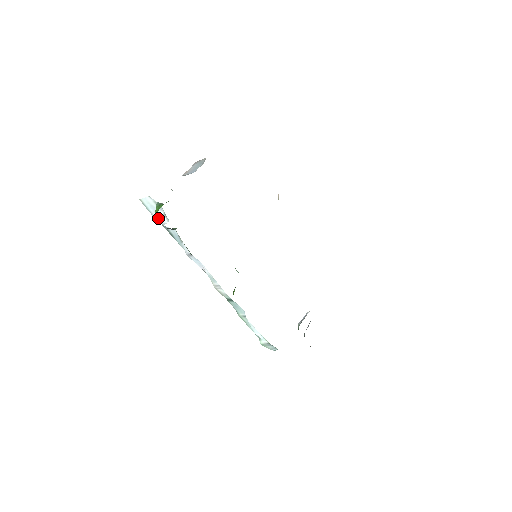
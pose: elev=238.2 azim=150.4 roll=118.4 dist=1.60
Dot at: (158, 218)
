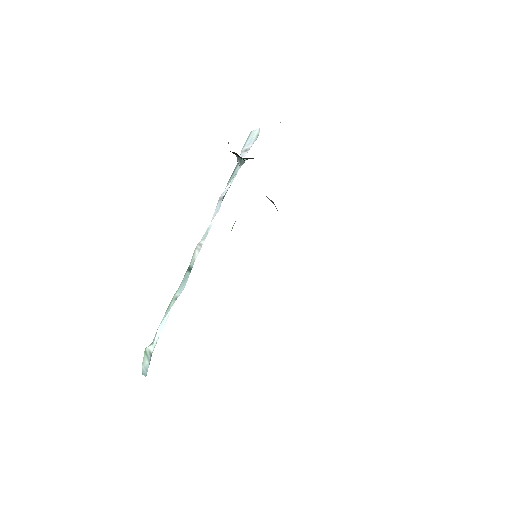
Dot at: (243, 152)
